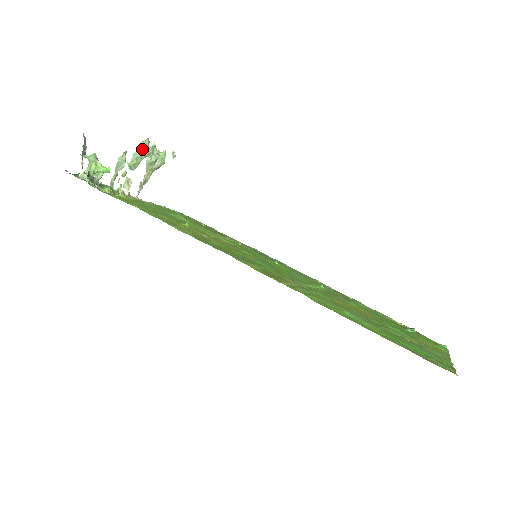
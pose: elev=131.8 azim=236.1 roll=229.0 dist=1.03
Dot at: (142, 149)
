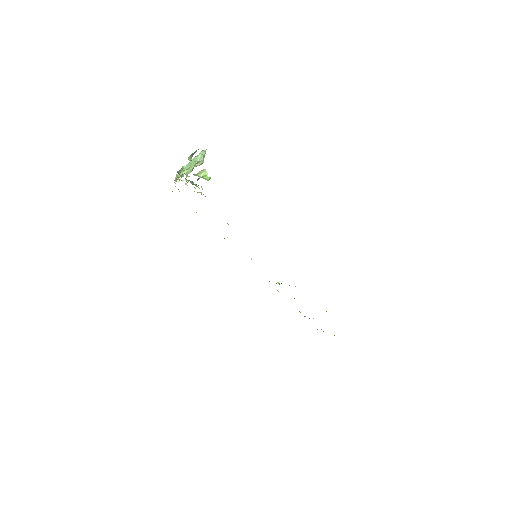
Dot at: (202, 157)
